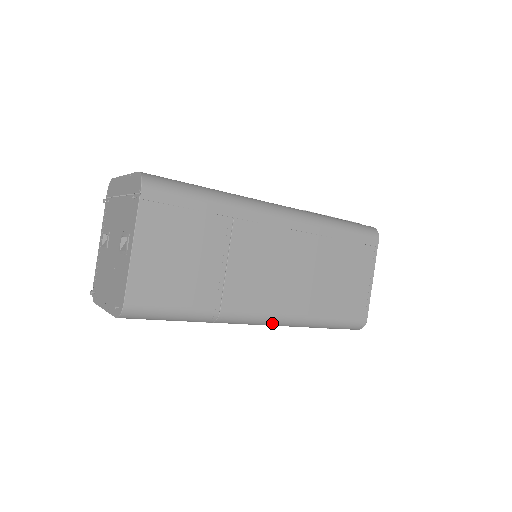
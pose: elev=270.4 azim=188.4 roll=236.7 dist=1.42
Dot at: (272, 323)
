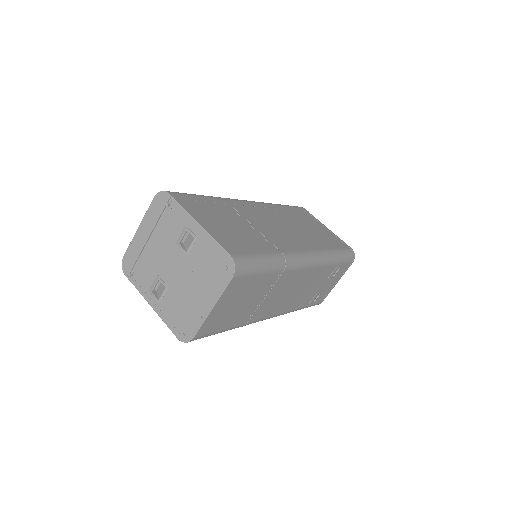
Dot at: (313, 260)
